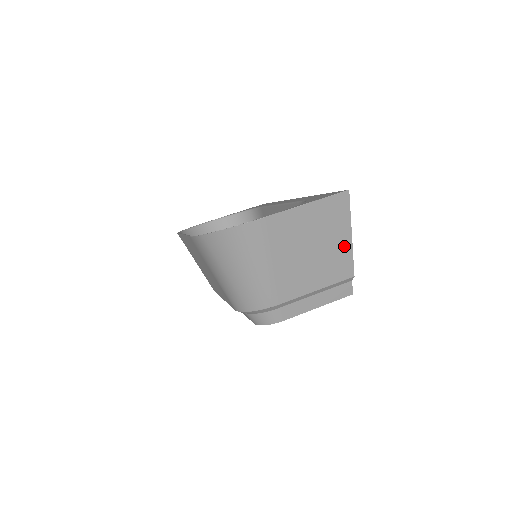
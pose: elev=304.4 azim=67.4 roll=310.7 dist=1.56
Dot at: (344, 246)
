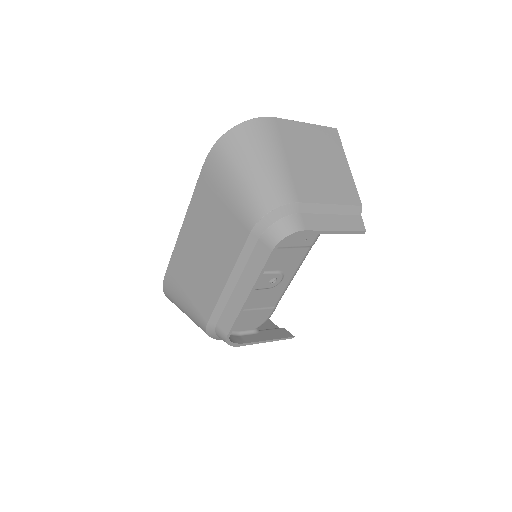
Dot at: (345, 172)
